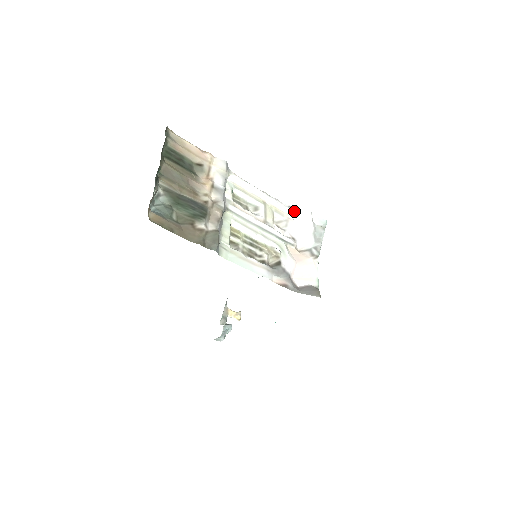
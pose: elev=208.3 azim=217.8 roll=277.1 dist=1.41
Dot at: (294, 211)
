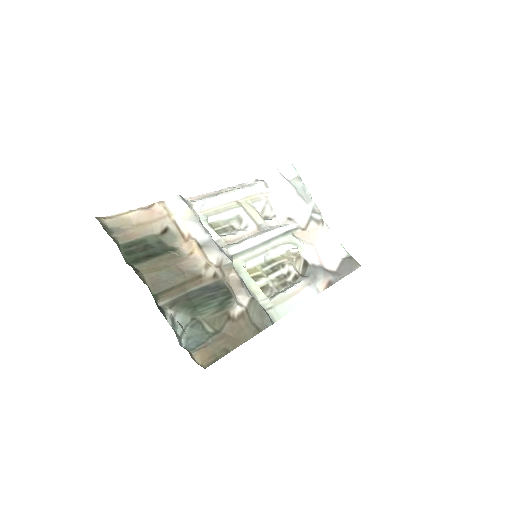
Dot at: (264, 184)
